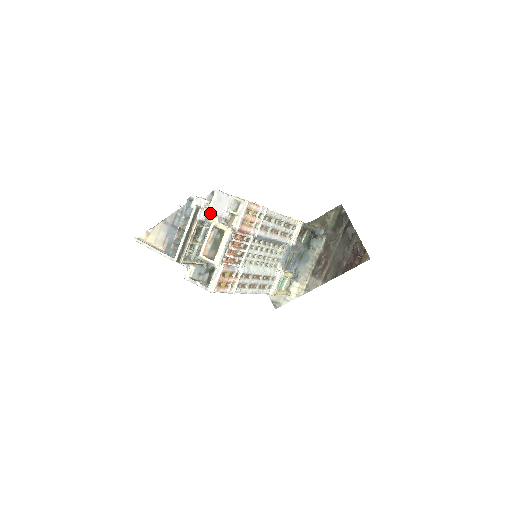
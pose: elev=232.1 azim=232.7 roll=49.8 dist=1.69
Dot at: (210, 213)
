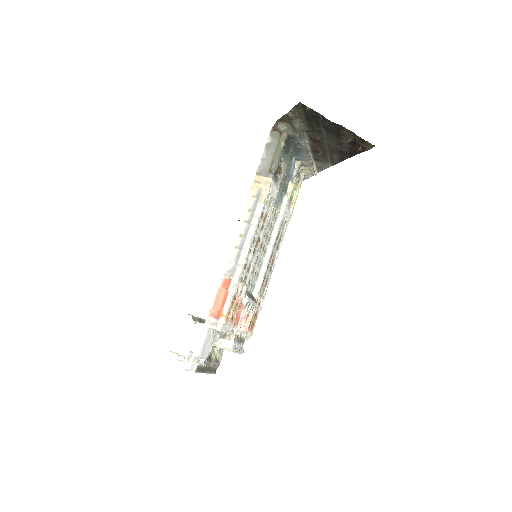
Dot at: occluded
